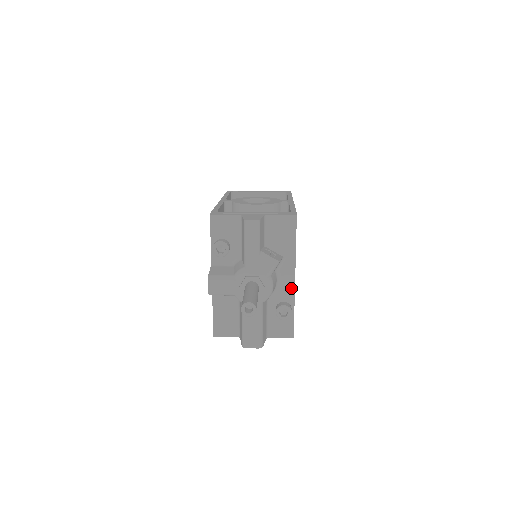
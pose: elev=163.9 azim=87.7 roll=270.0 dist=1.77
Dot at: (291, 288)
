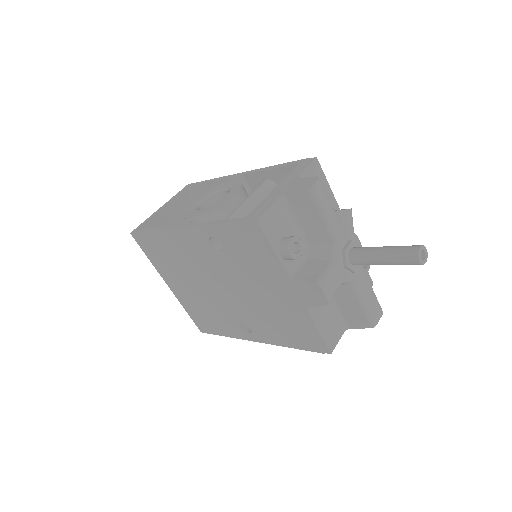
Dot at: occluded
